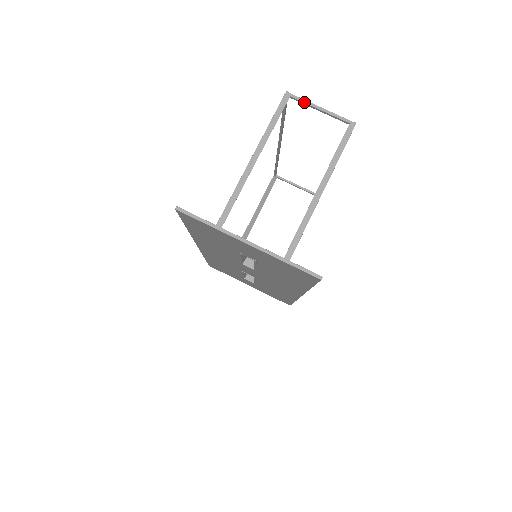
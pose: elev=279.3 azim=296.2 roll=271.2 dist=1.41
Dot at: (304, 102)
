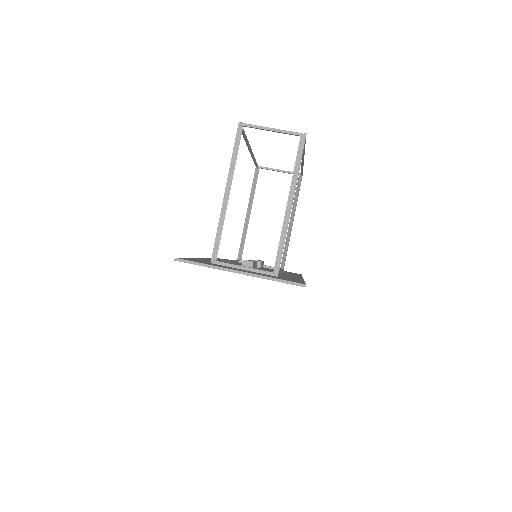
Dot at: (256, 128)
